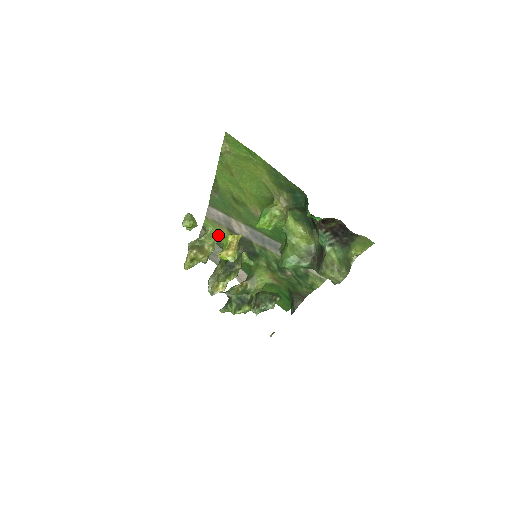
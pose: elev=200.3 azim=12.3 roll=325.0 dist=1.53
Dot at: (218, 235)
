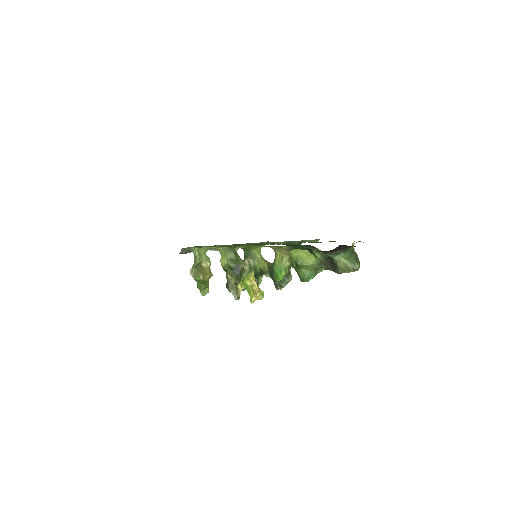
Dot at: (204, 247)
